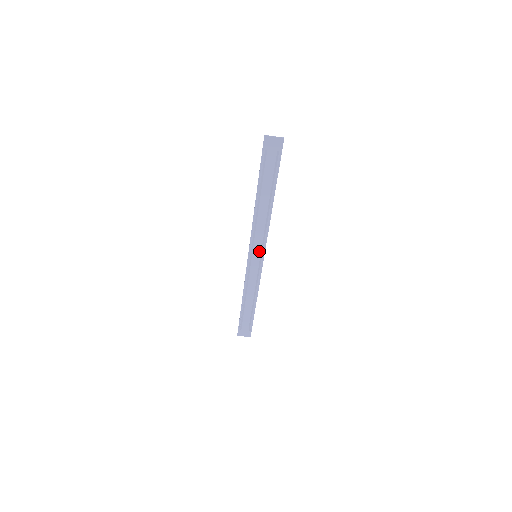
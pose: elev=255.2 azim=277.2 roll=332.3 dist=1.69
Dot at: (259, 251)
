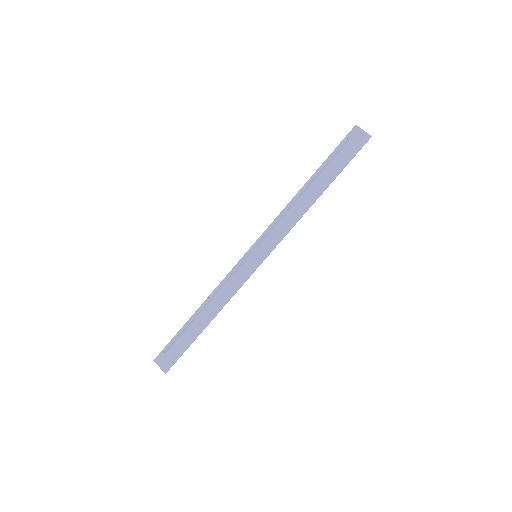
Dot at: (264, 250)
